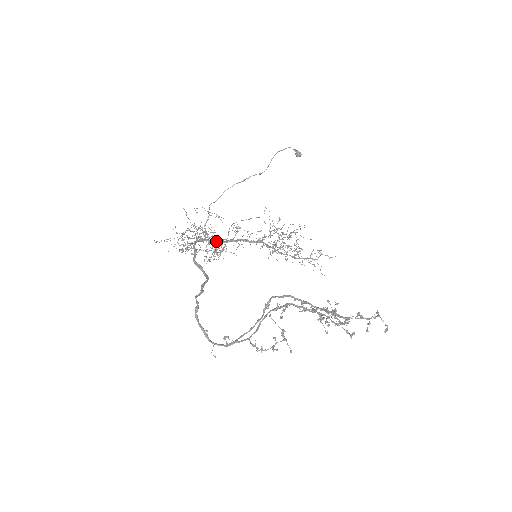
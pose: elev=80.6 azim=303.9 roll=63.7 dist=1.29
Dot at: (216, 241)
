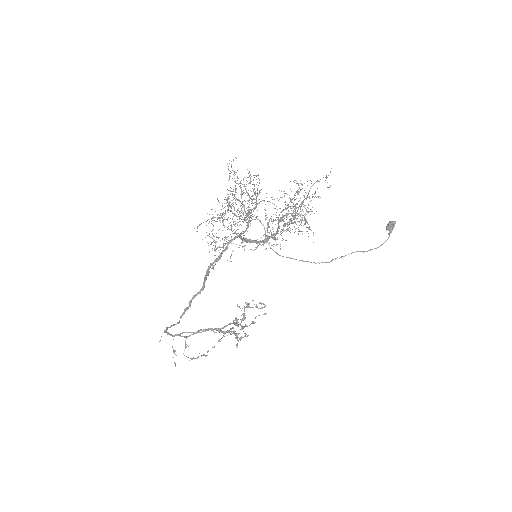
Dot at: (245, 240)
